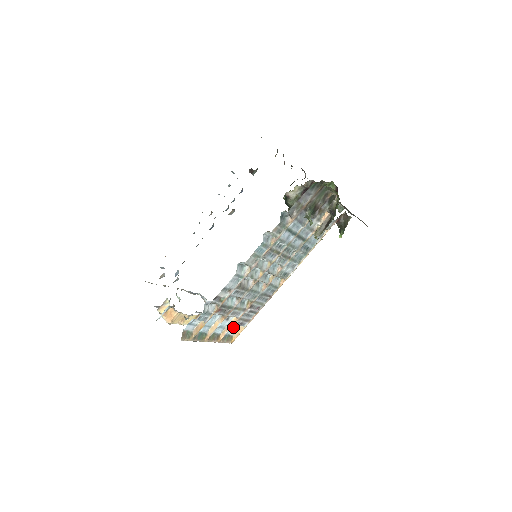
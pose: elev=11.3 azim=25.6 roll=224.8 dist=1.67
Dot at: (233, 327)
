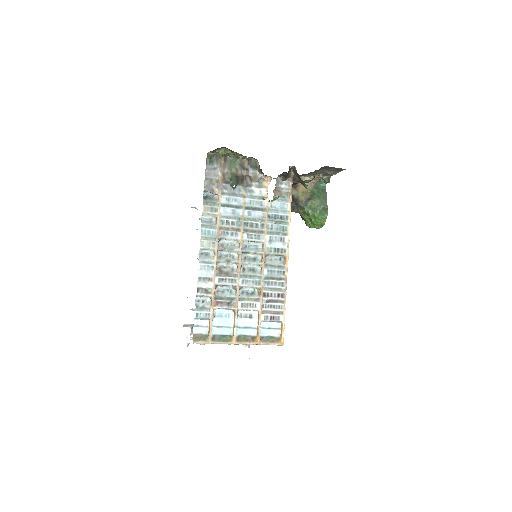
Dot at: (271, 327)
